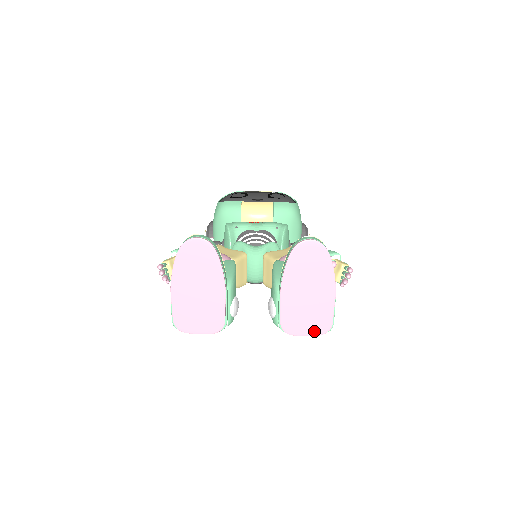
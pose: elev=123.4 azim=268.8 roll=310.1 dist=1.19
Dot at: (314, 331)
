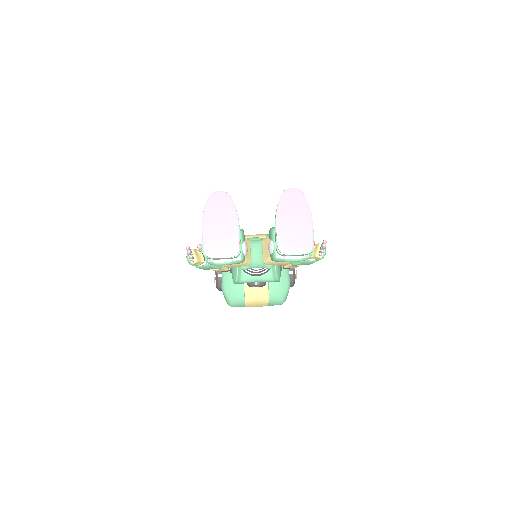
Dot at: (301, 251)
